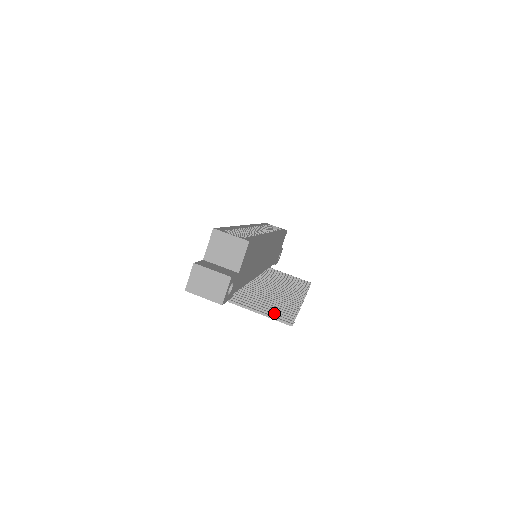
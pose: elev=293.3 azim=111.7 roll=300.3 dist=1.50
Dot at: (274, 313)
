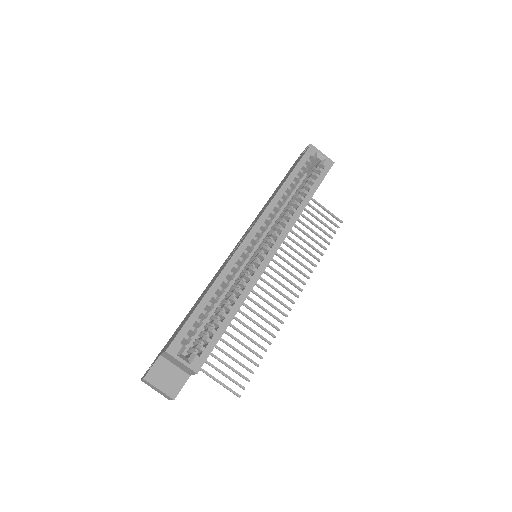
Dot at: (233, 371)
